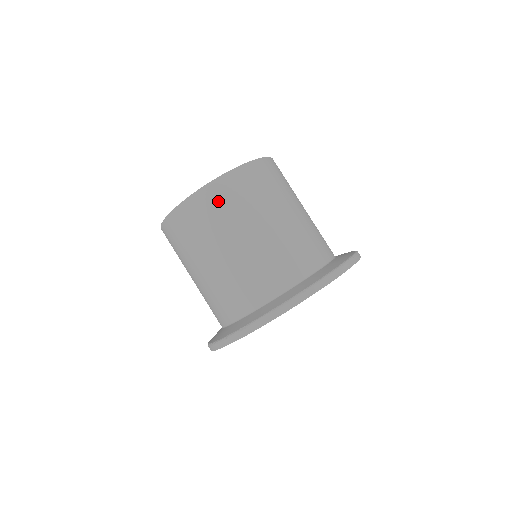
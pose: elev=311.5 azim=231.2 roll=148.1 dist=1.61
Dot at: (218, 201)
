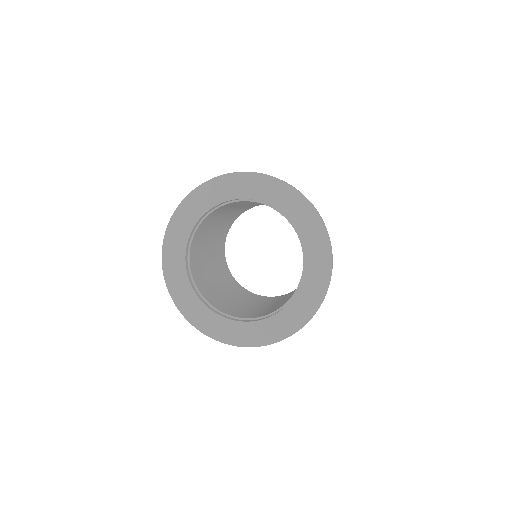
Dot at: occluded
